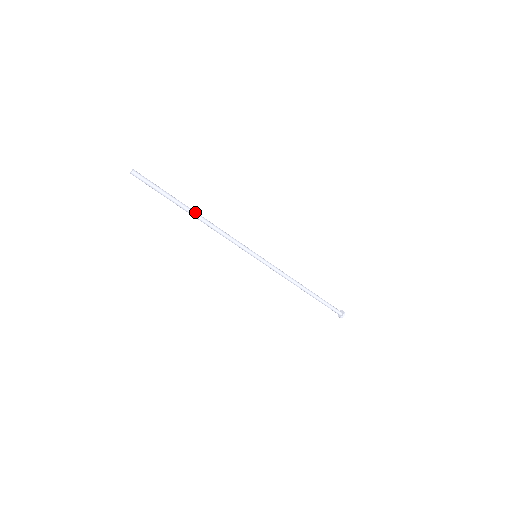
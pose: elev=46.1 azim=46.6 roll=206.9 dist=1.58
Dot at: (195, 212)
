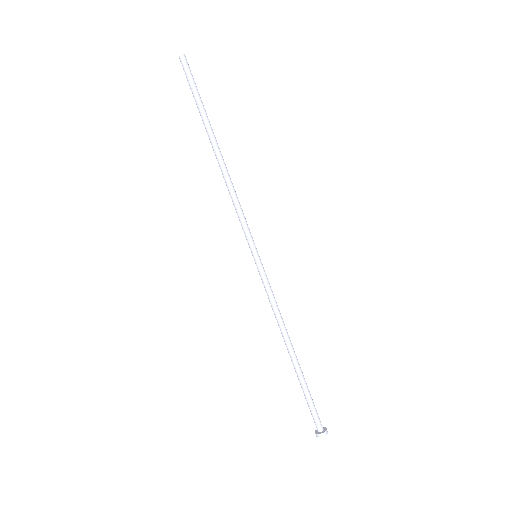
Dot at: (219, 148)
